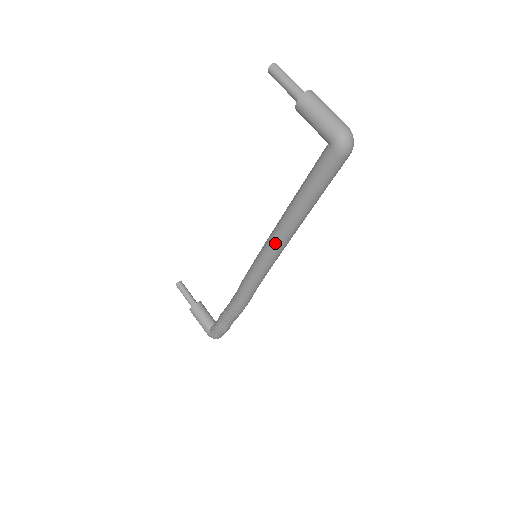
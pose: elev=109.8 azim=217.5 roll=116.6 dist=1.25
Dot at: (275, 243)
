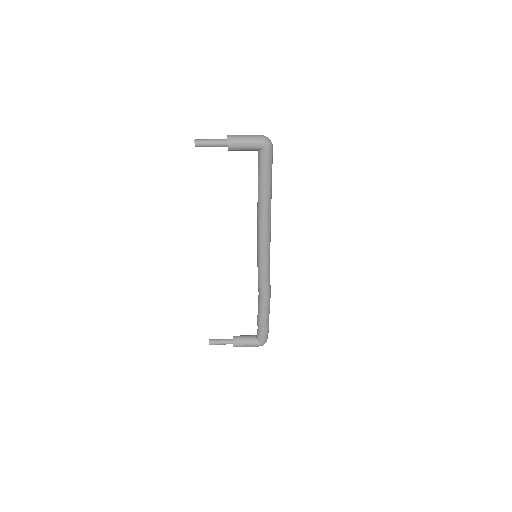
Dot at: (266, 232)
